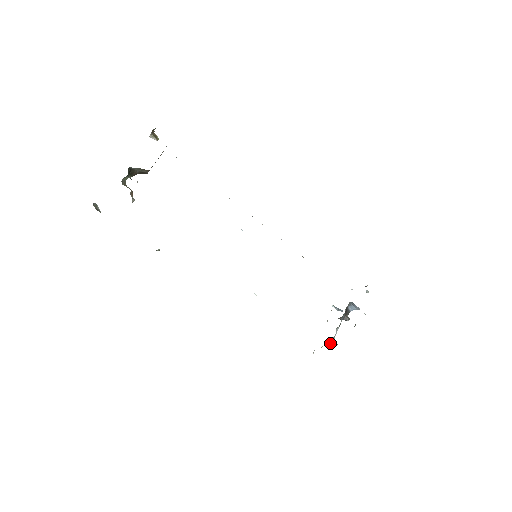
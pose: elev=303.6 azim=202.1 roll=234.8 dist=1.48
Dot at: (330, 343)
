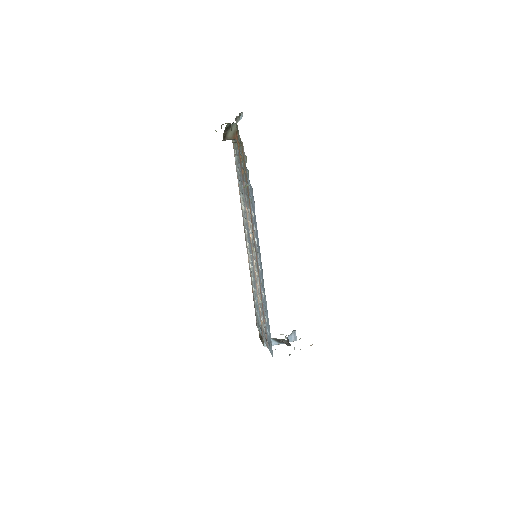
Dot at: occluded
